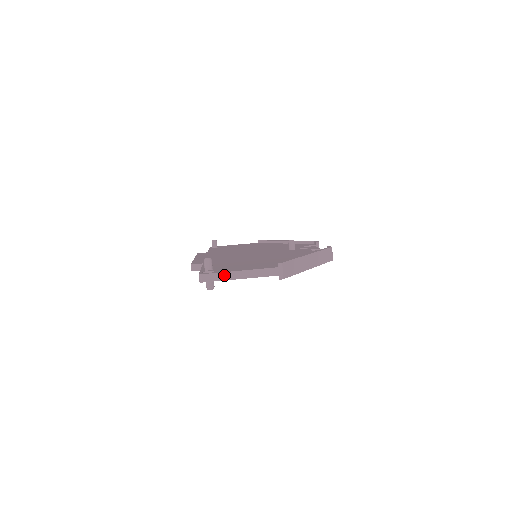
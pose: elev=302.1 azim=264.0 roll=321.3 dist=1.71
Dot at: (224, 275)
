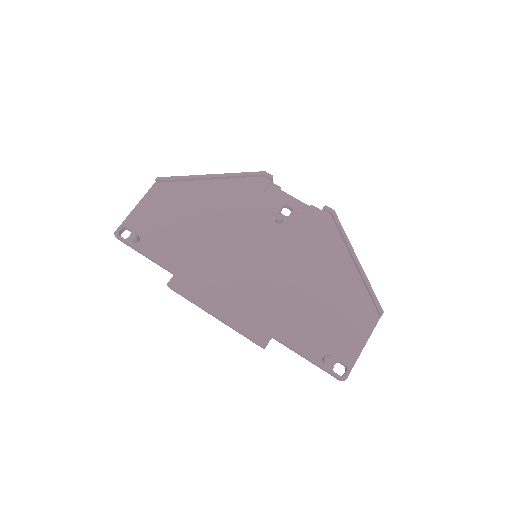
Dot at: occluded
